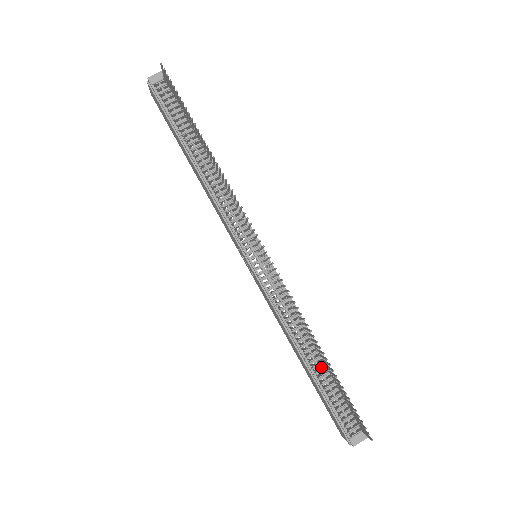
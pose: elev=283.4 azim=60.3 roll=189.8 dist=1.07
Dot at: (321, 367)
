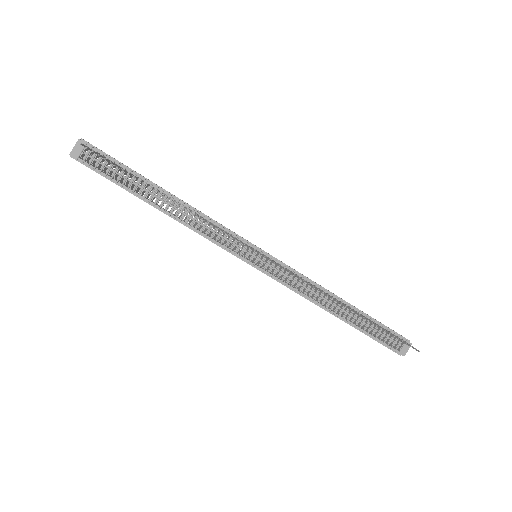
Dot at: (353, 314)
